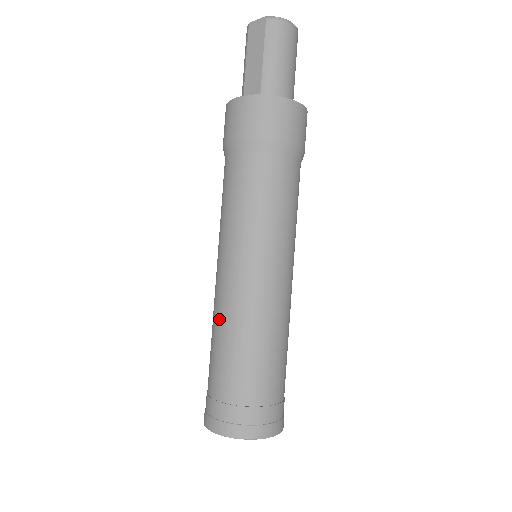
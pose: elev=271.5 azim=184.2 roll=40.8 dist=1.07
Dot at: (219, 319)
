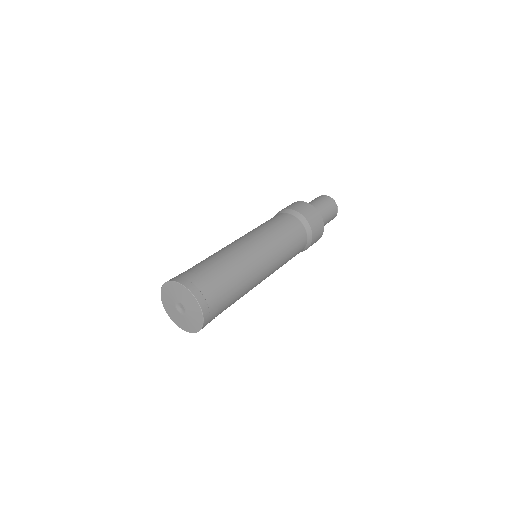
Dot at: occluded
